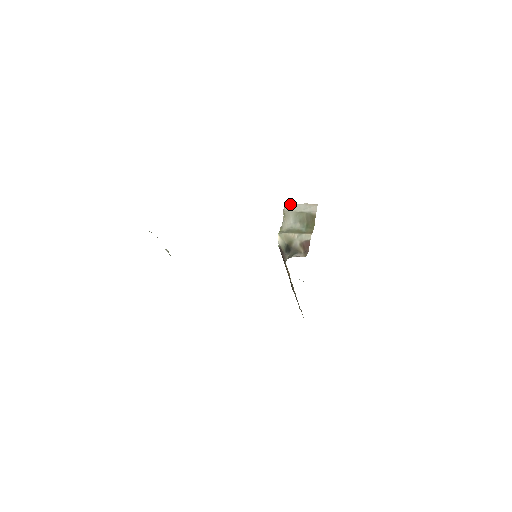
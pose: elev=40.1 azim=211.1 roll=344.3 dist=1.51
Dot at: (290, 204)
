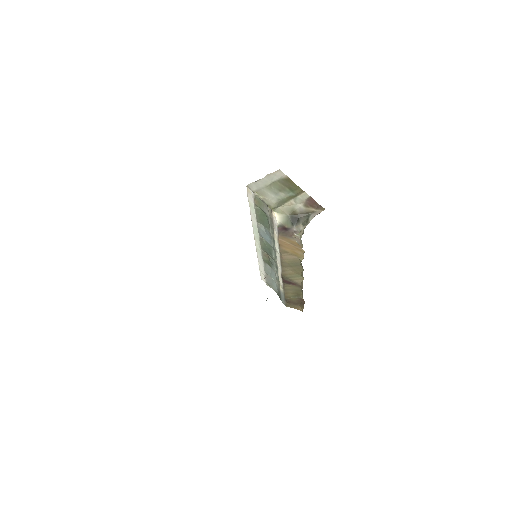
Dot at: (253, 183)
